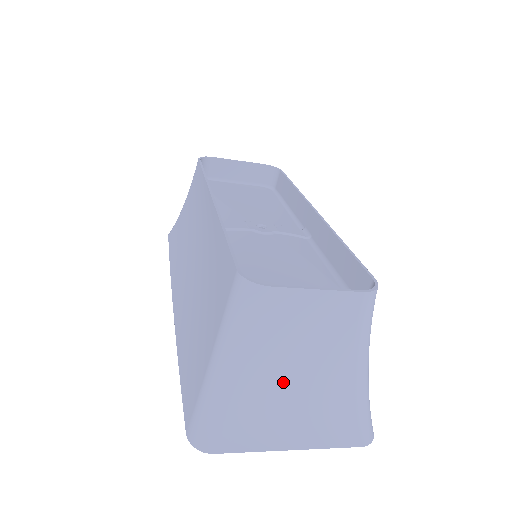
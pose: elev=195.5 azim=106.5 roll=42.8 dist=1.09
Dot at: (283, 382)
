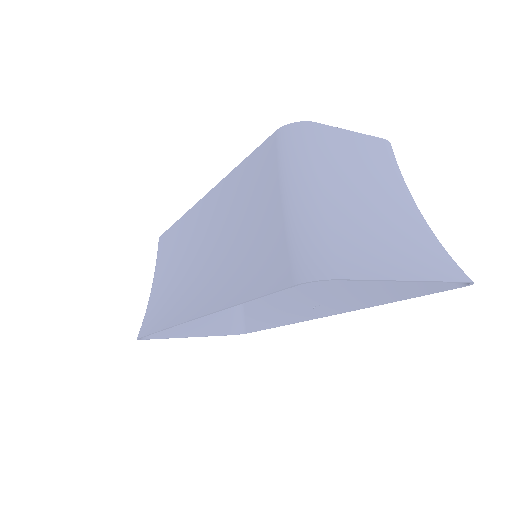
Dot at: (364, 216)
